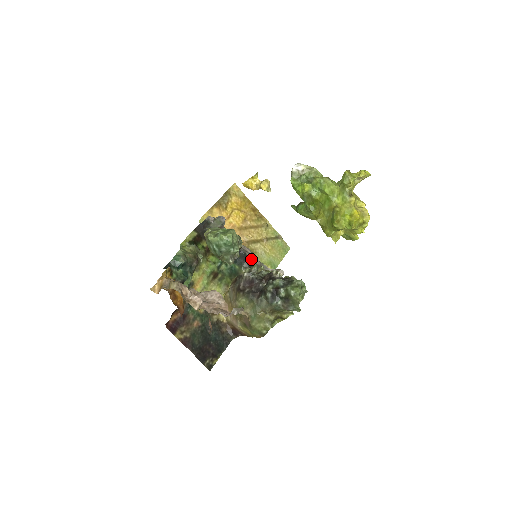
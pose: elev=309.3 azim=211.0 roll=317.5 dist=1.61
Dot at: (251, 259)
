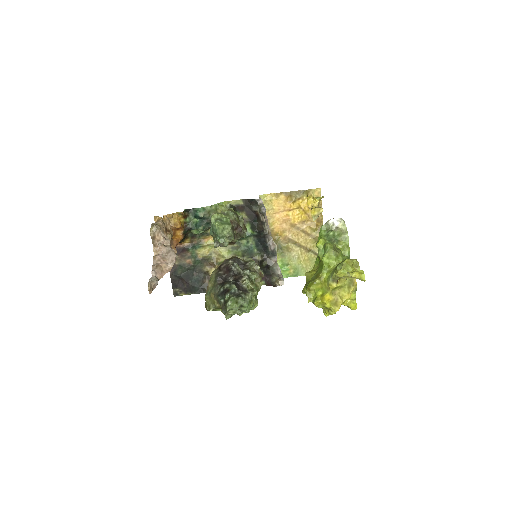
Dot at: (270, 254)
